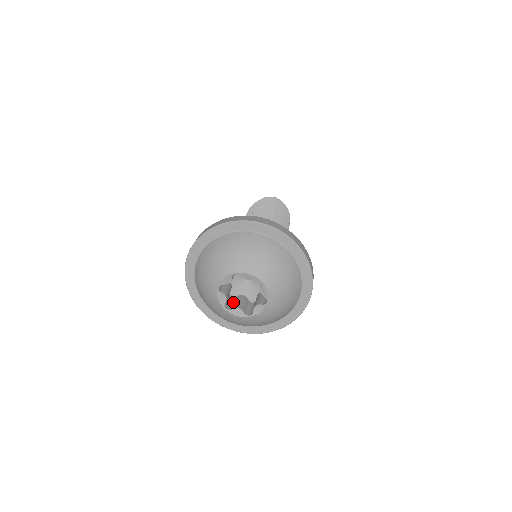
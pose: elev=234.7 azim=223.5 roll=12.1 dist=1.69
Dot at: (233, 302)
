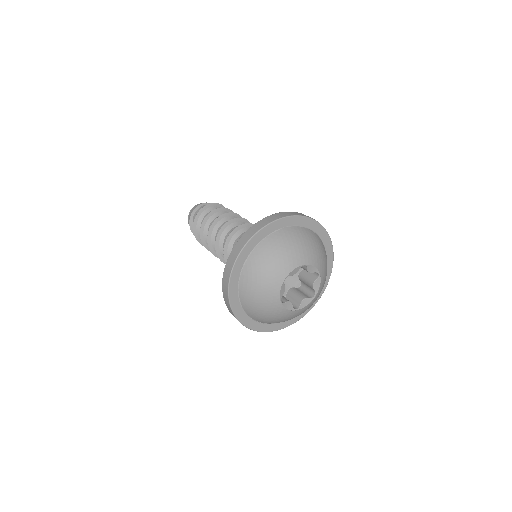
Dot at: (291, 300)
